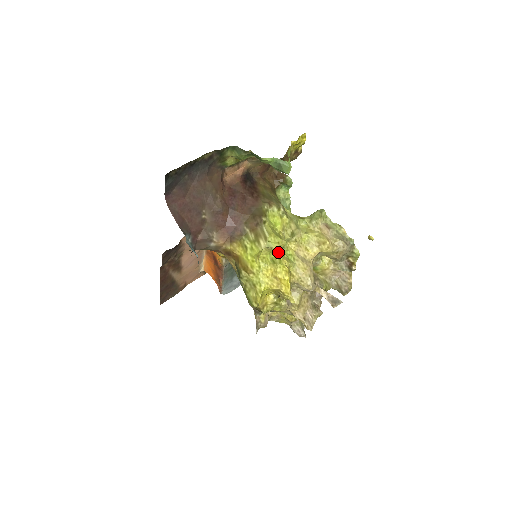
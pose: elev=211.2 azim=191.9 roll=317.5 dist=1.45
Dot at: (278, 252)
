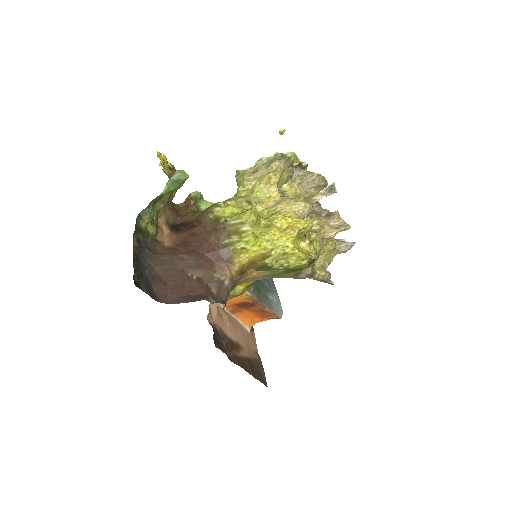
Dot at: (260, 220)
